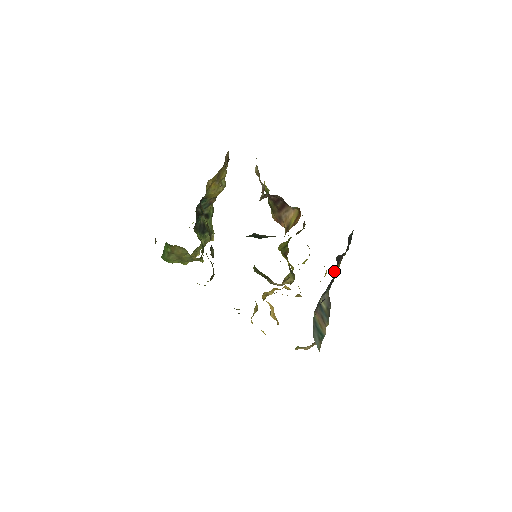
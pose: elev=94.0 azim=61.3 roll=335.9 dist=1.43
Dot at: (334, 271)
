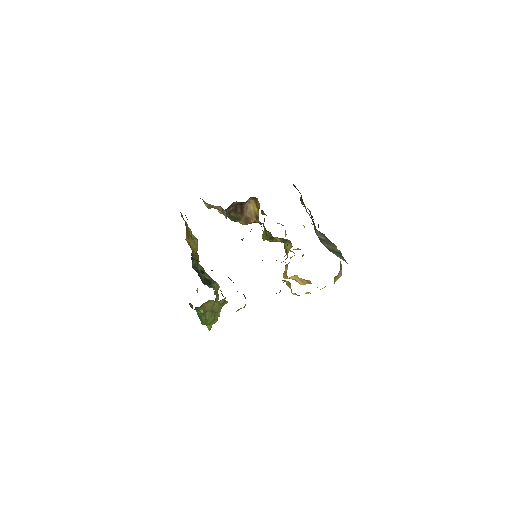
Dot at: occluded
